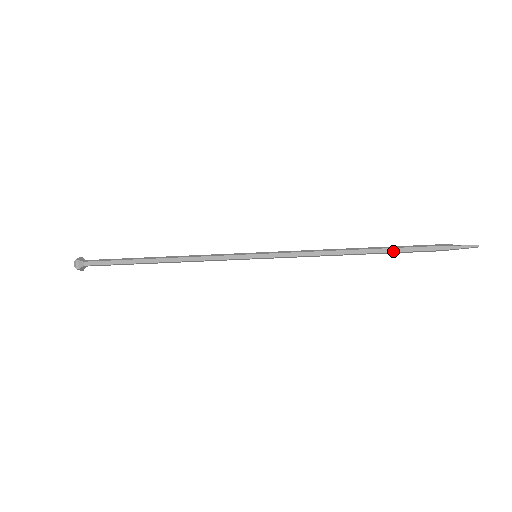
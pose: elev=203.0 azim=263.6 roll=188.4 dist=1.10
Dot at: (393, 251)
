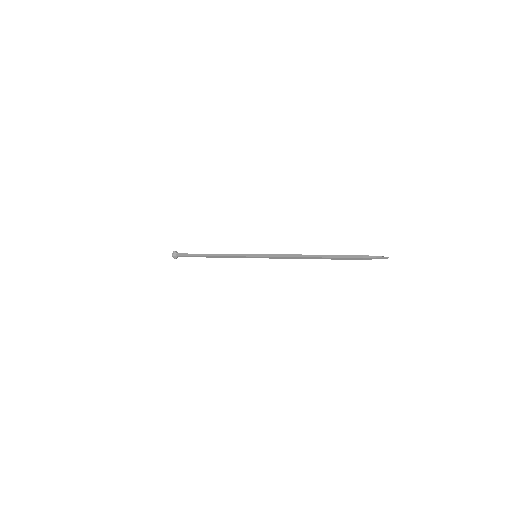
Dot at: (332, 259)
